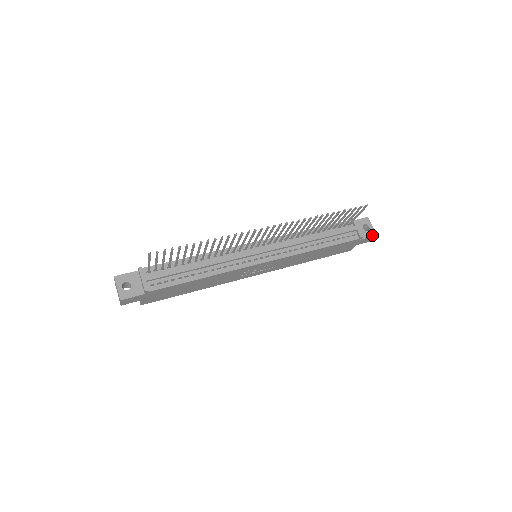
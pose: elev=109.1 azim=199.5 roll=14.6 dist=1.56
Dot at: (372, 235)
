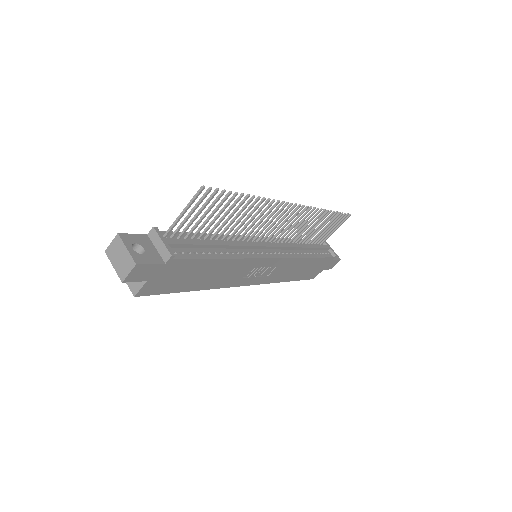
Dot at: (338, 258)
